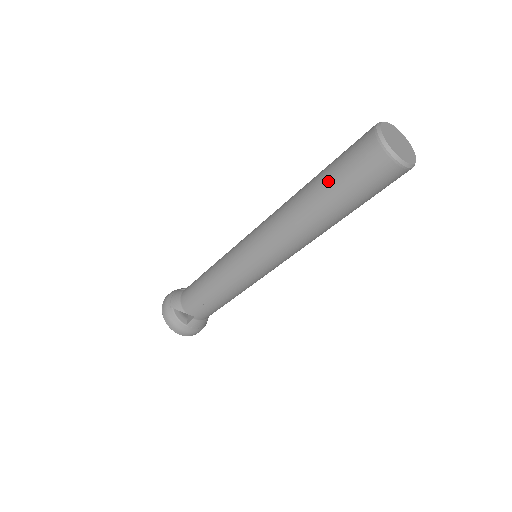
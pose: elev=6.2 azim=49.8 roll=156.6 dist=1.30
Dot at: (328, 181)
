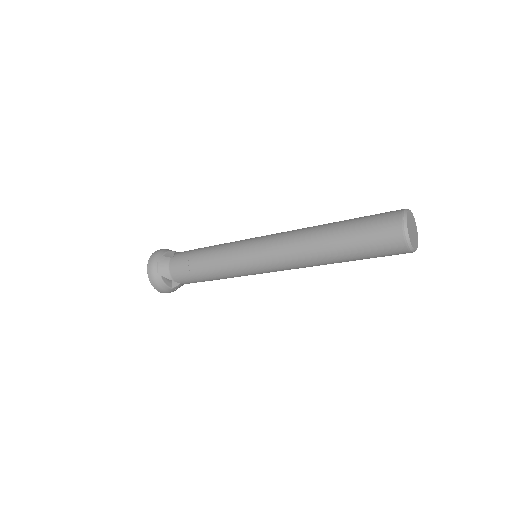
Dot at: (351, 244)
